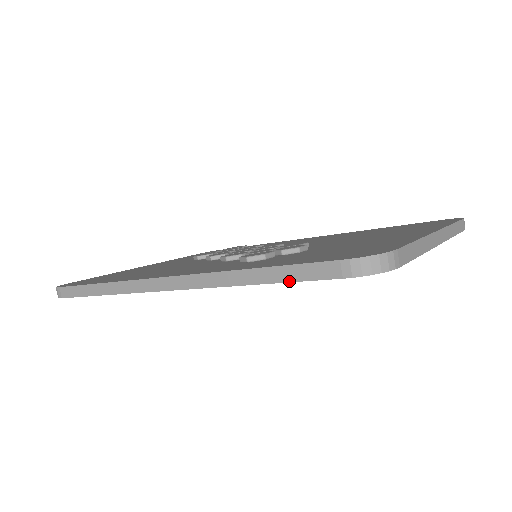
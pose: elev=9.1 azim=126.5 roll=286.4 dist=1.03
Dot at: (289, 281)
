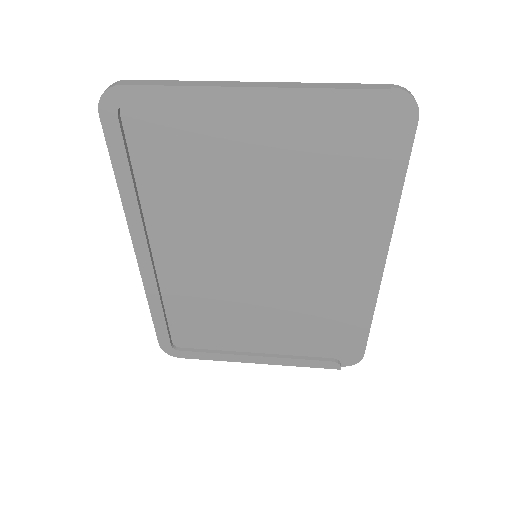
Dot at: (110, 156)
